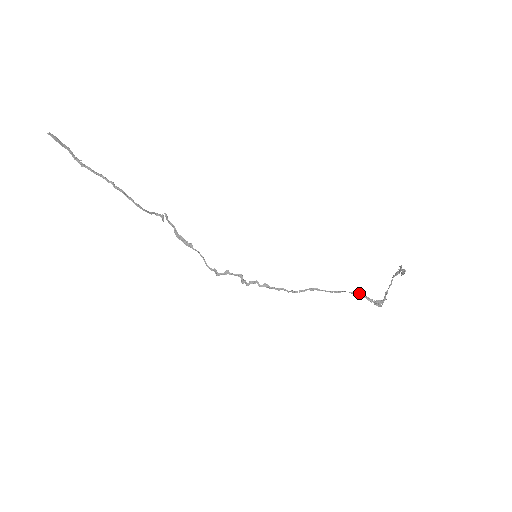
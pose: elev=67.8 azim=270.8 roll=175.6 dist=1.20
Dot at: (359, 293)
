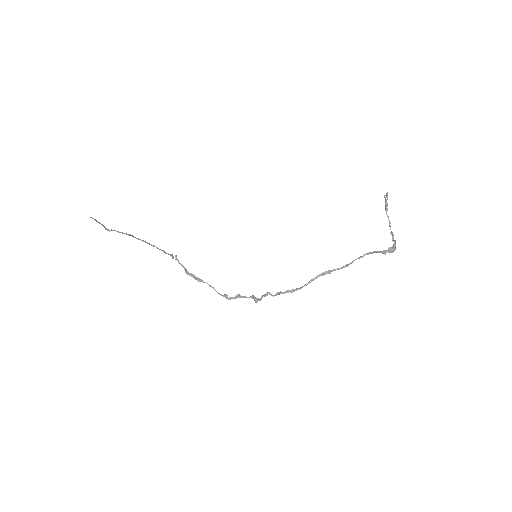
Dot at: occluded
